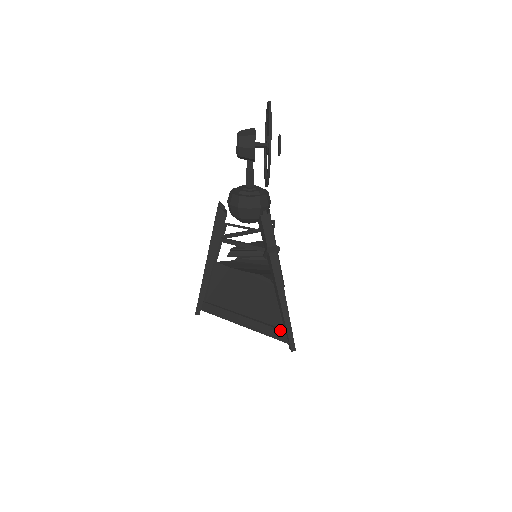
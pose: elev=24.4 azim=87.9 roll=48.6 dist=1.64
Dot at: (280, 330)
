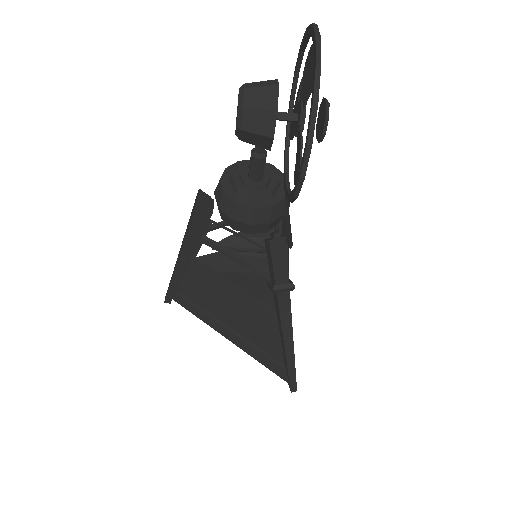
Dot at: (279, 366)
